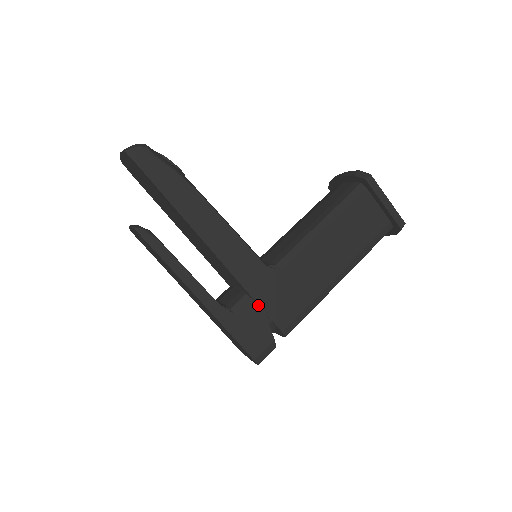
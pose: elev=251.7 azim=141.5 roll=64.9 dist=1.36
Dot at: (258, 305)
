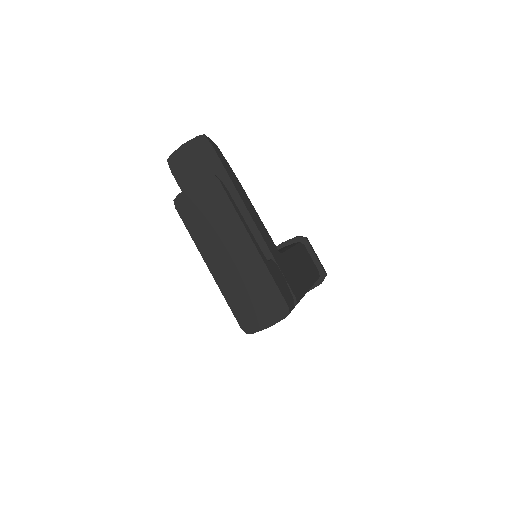
Dot at: (279, 271)
